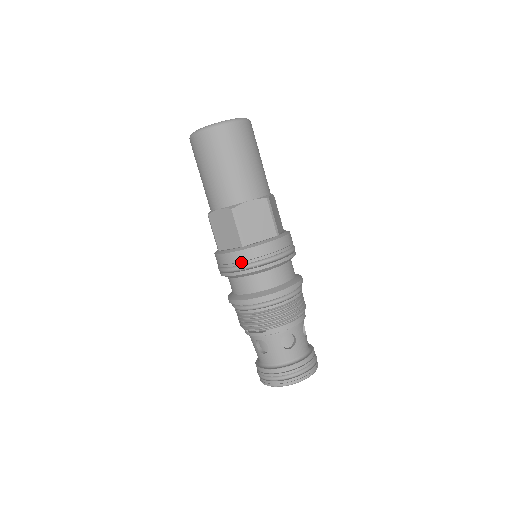
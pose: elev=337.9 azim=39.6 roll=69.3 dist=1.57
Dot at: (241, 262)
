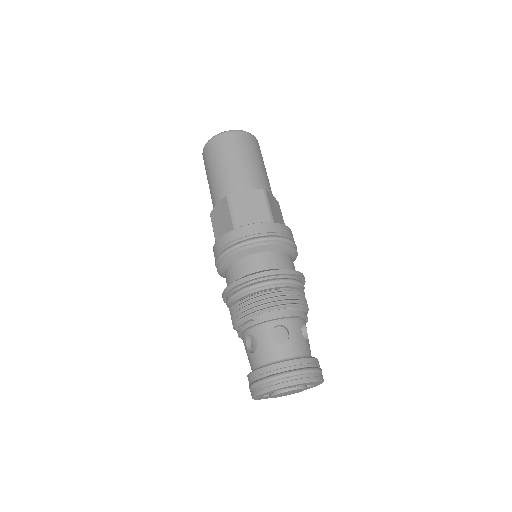
Dot at: (231, 243)
